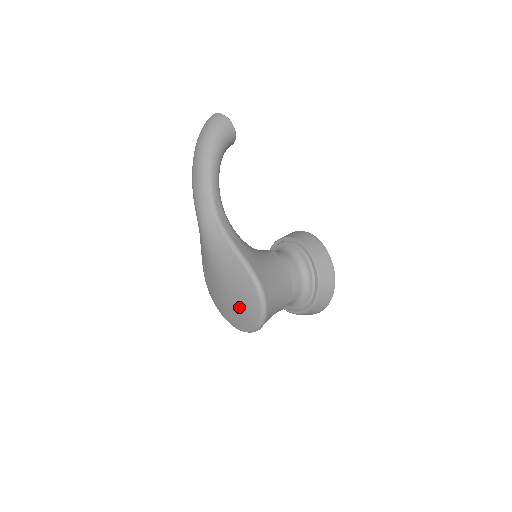
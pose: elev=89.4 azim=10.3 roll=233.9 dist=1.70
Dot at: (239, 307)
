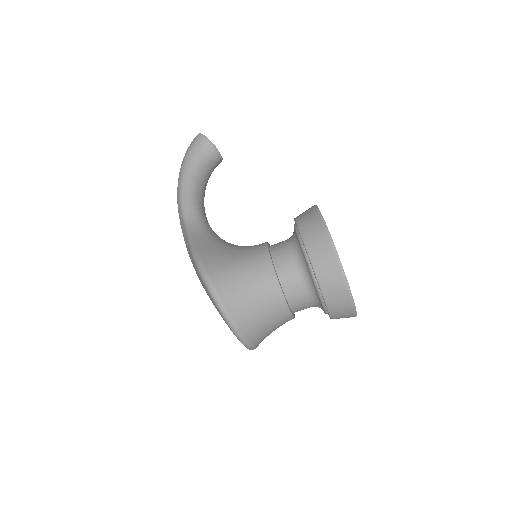
Dot at: occluded
